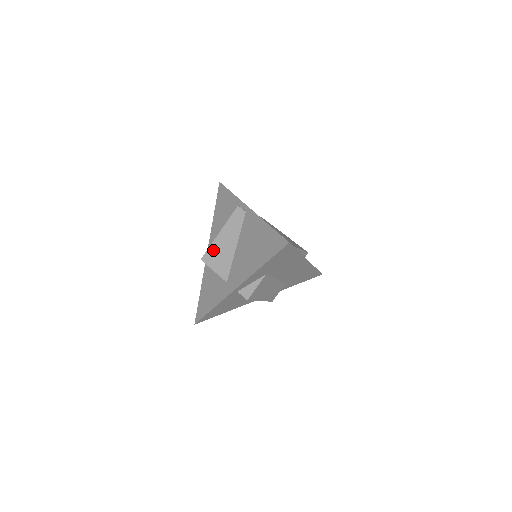
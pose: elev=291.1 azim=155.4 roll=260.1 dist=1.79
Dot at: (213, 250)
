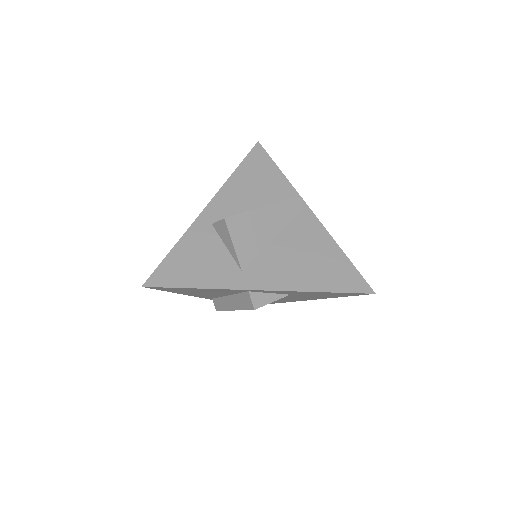
Dot at: (246, 220)
